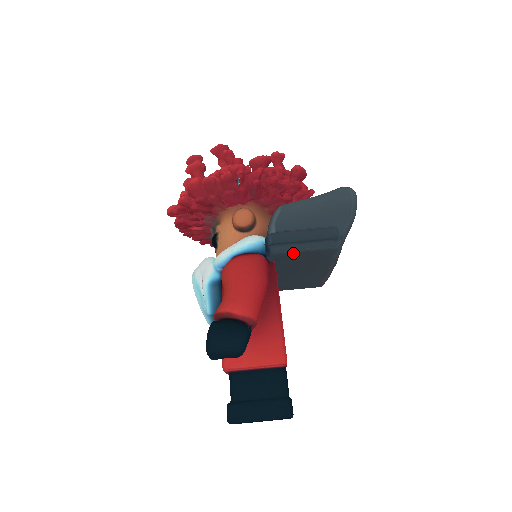
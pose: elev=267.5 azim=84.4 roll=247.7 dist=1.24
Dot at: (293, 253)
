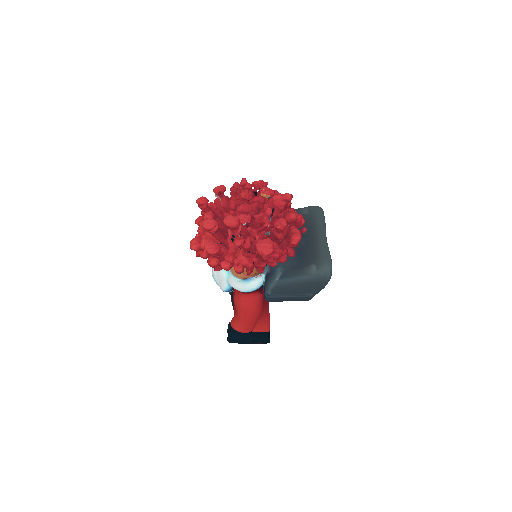
Dot at: occluded
